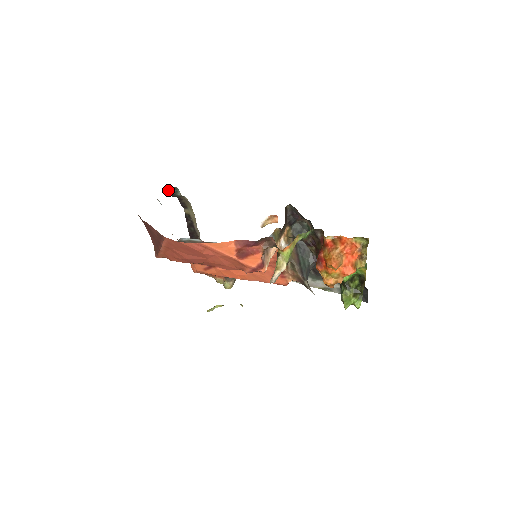
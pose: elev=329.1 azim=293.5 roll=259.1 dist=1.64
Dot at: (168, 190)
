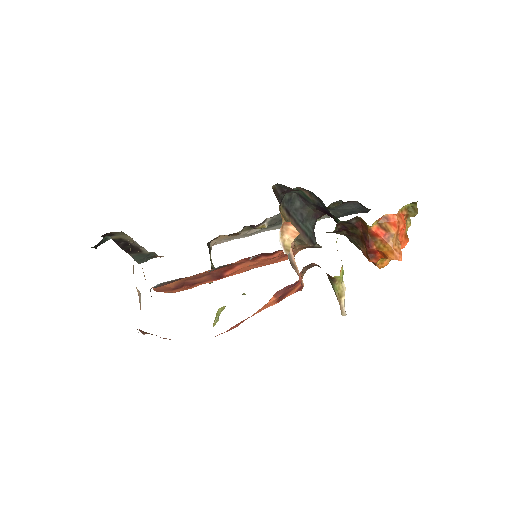
Dot at: (95, 246)
